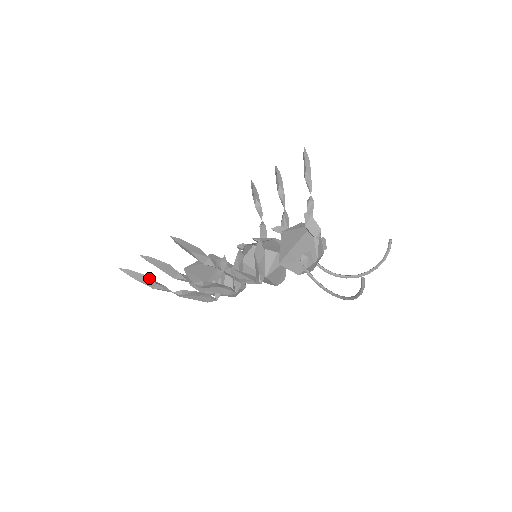
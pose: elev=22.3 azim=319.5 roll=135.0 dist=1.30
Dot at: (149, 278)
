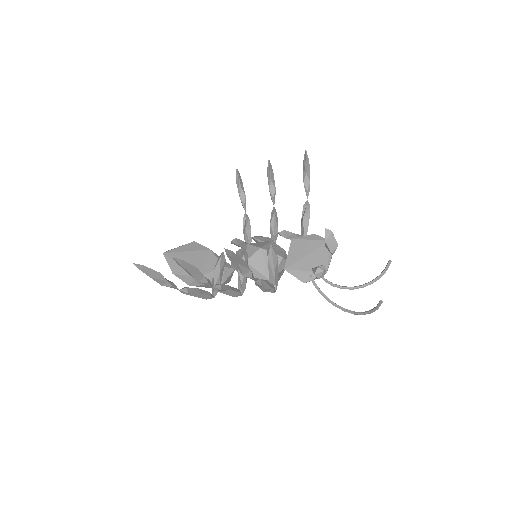
Dot at: (161, 275)
